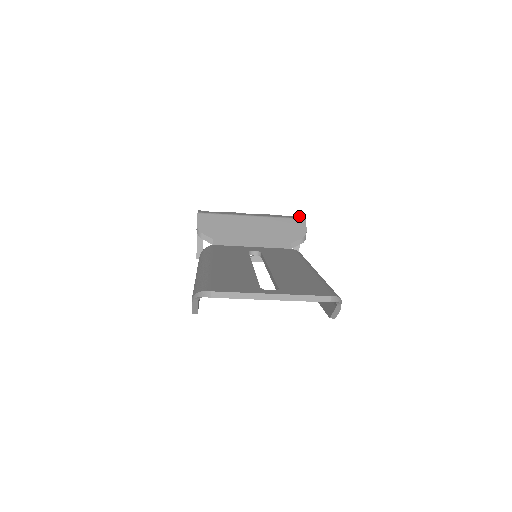
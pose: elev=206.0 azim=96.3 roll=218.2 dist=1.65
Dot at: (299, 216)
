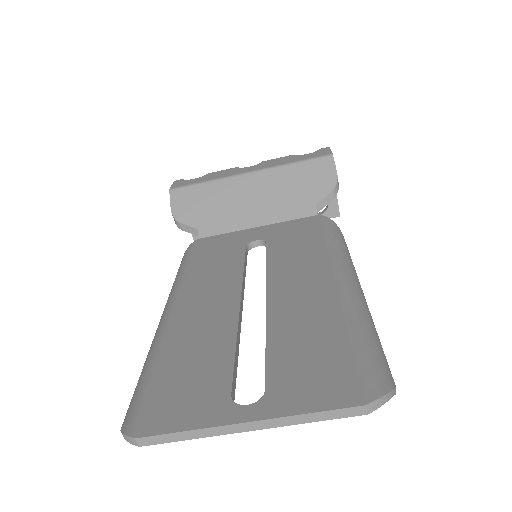
Dot at: (324, 148)
